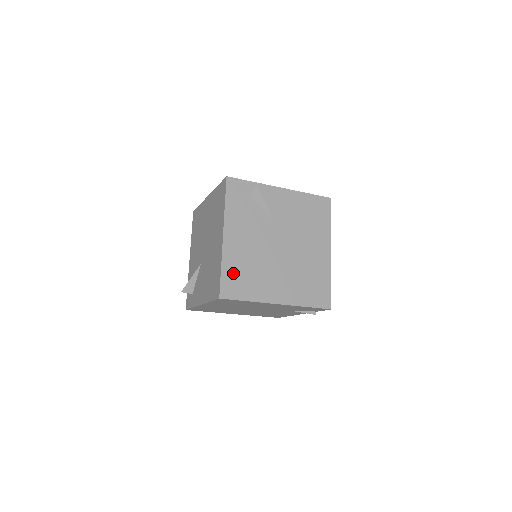
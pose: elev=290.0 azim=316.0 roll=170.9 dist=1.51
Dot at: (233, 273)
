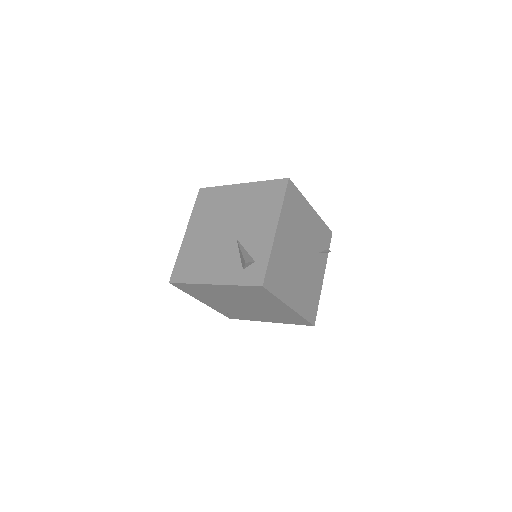
Dot at: occluded
